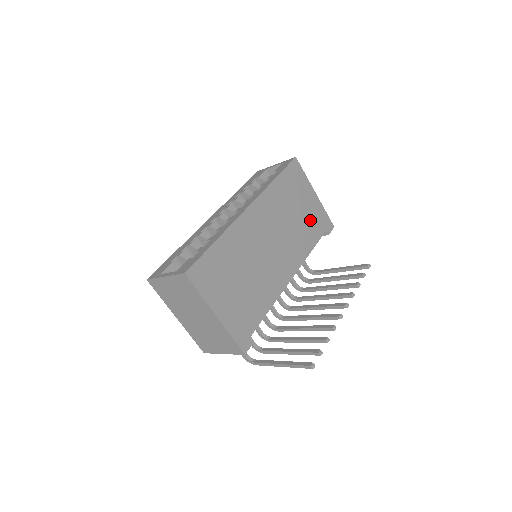
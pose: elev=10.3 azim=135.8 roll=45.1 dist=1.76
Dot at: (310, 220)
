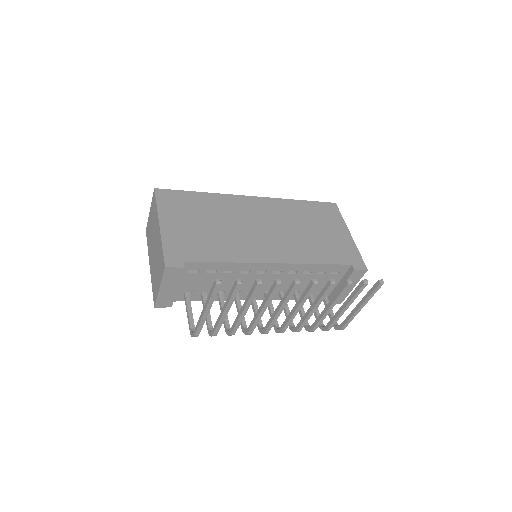
Dot at: (330, 245)
